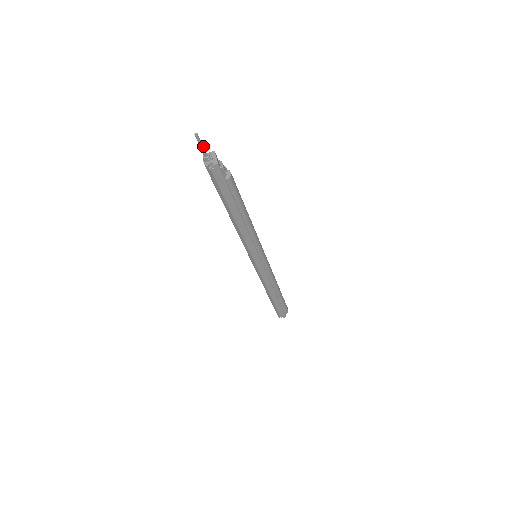
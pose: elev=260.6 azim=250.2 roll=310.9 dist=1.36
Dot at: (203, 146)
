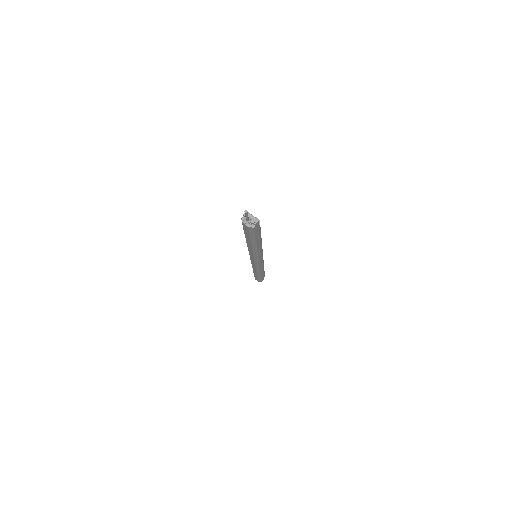
Dot at: (247, 215)
